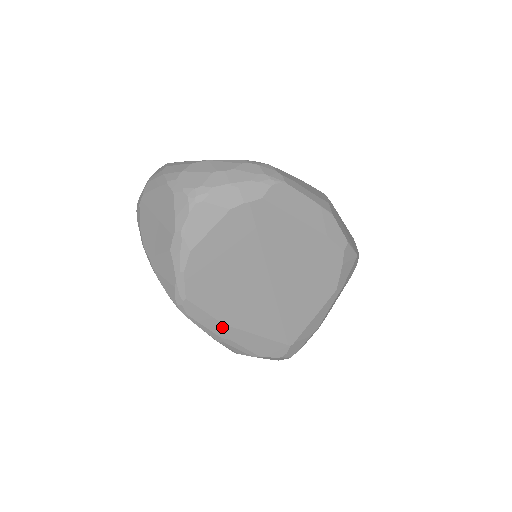
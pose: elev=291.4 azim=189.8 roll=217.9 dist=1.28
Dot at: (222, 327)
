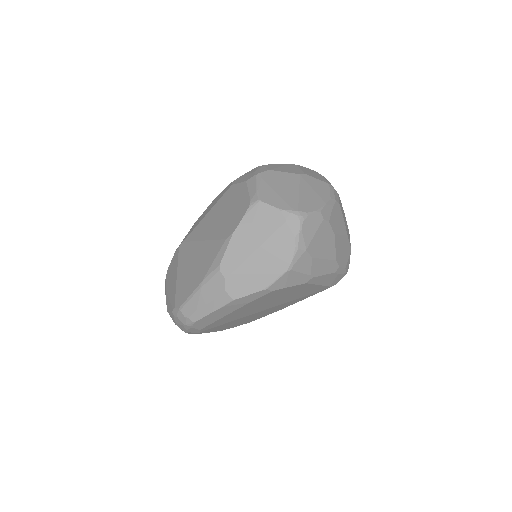
Dot at: occluded
